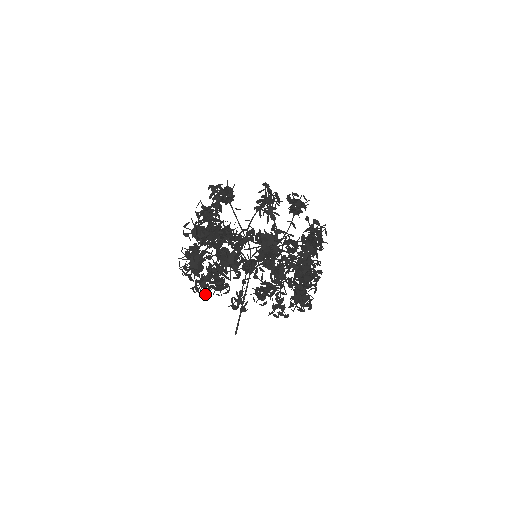
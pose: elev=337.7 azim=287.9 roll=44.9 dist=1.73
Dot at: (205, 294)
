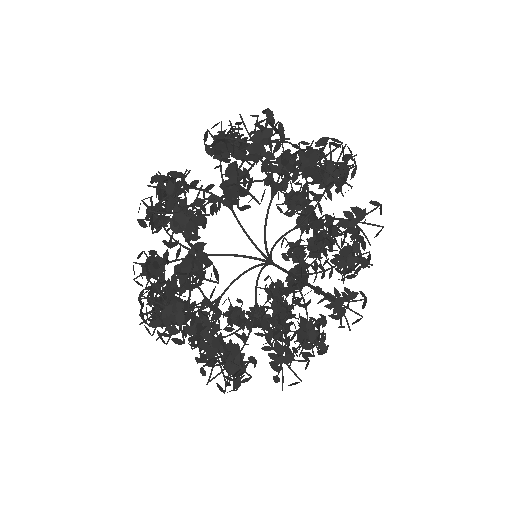
Dot at: (216, 277)
